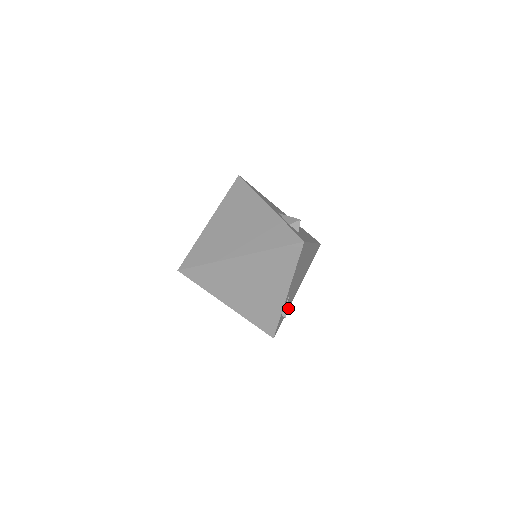
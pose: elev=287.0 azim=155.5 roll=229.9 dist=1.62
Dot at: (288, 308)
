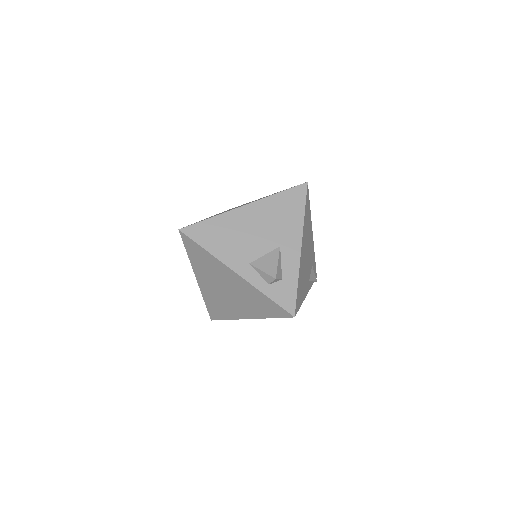
Dot at: (314, 253)
